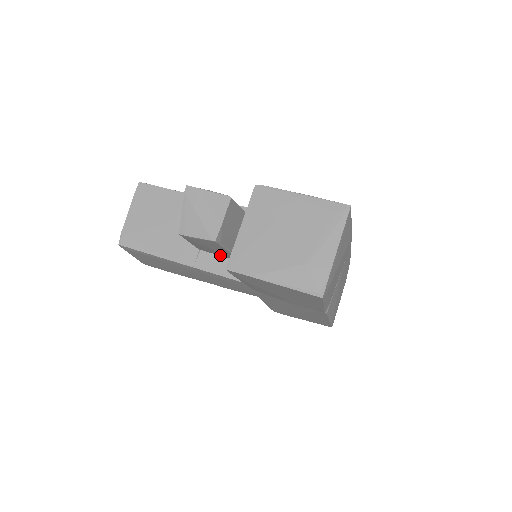
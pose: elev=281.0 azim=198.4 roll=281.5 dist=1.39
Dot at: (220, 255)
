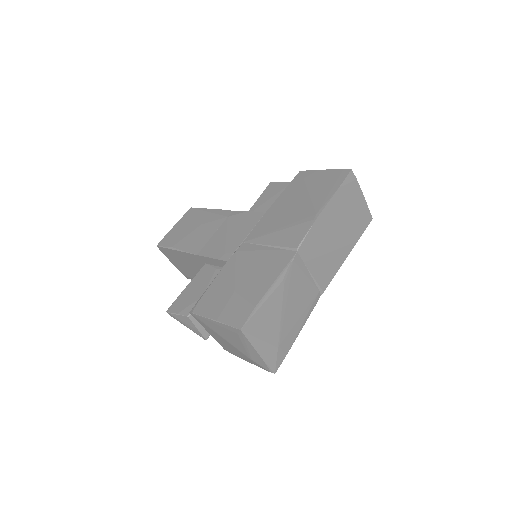
Dot at: occluded
